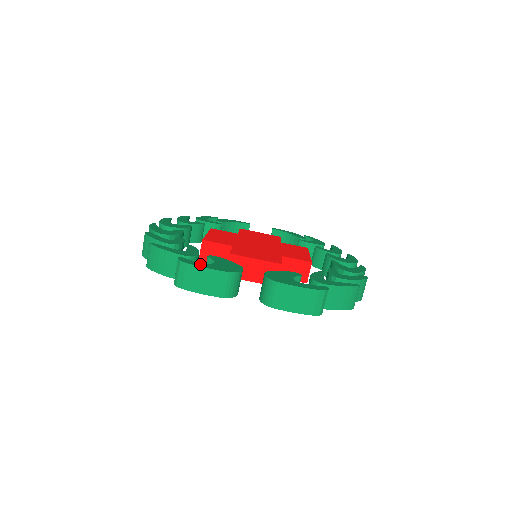
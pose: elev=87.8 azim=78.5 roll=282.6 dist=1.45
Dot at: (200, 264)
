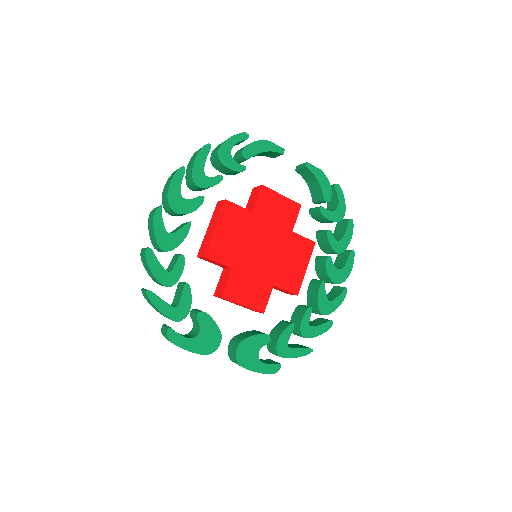
Dot at: (184, 343)
